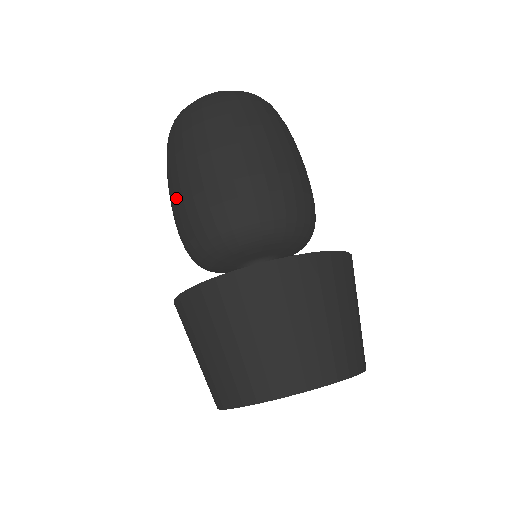
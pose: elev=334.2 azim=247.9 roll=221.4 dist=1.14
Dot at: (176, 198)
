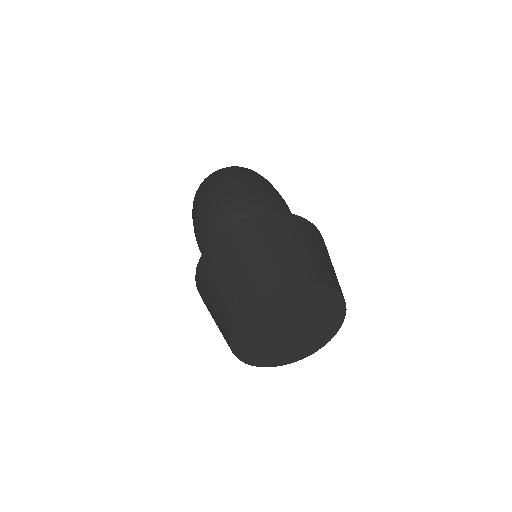
Dot at: (196, 225)
